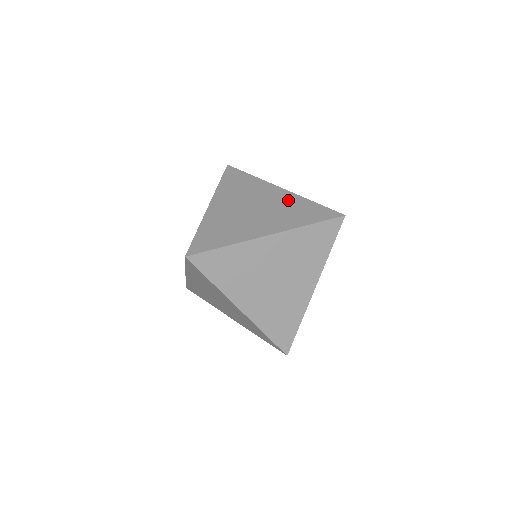
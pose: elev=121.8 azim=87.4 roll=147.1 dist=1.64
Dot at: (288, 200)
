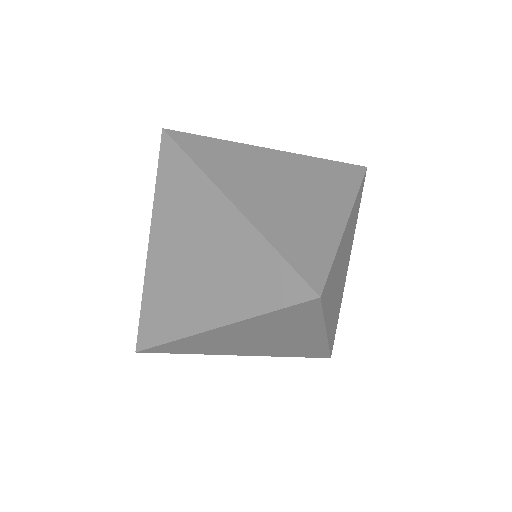
Dot at: occluded
